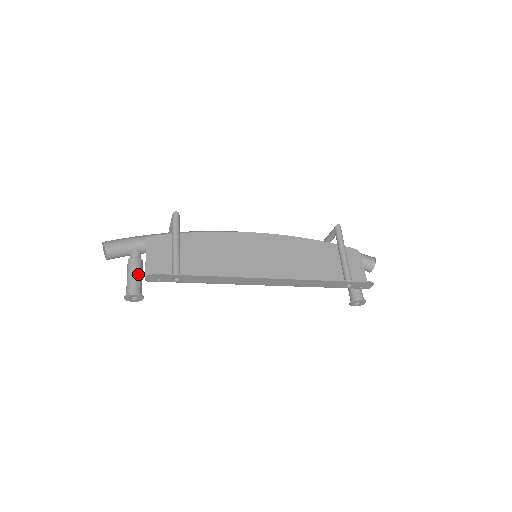
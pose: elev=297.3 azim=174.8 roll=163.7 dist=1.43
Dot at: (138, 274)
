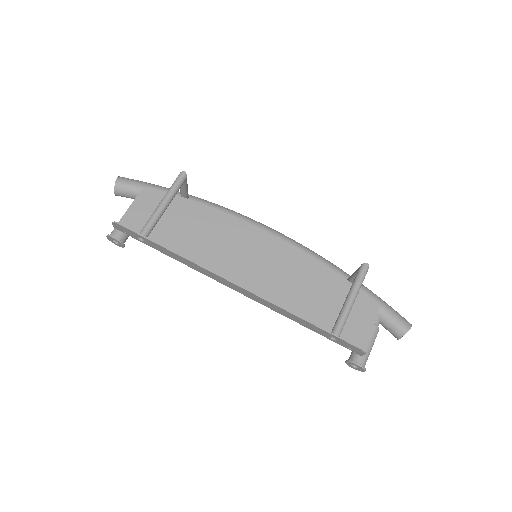
Dot at: occluded
